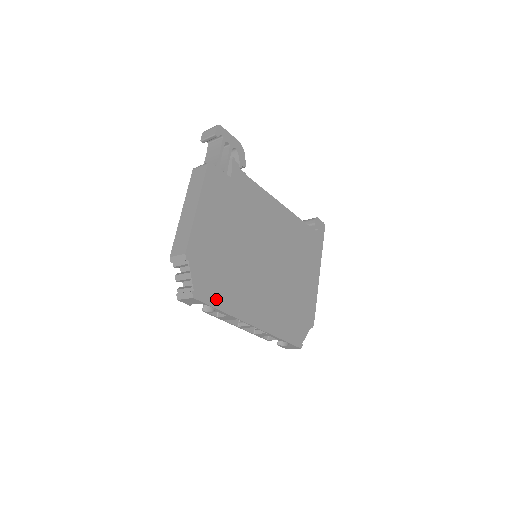
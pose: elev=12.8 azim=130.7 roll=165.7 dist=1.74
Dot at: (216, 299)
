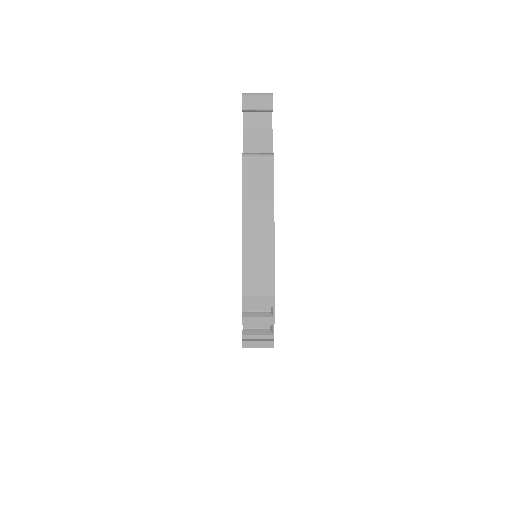
Dot at: occluded
